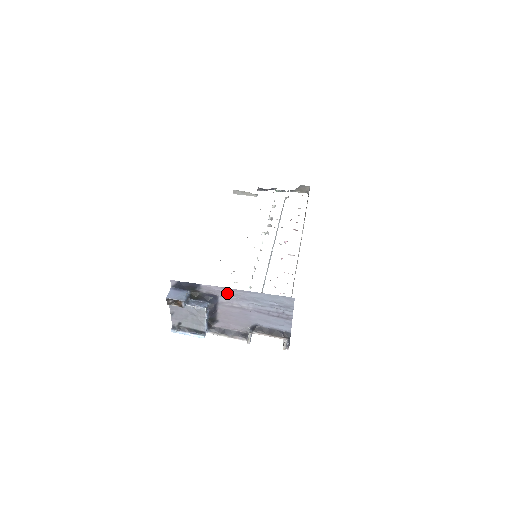
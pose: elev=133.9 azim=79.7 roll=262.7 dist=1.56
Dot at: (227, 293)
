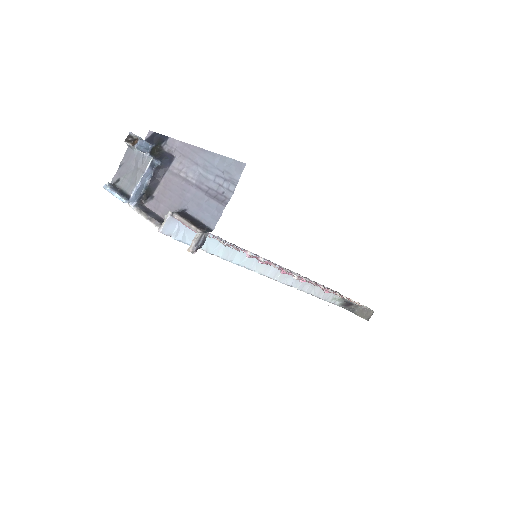
Dot at: (185, 153)
